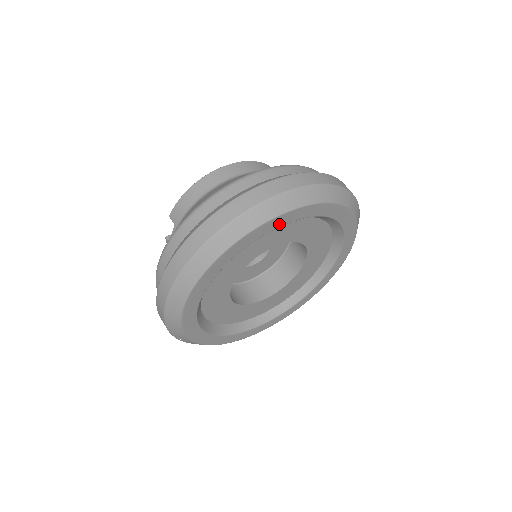
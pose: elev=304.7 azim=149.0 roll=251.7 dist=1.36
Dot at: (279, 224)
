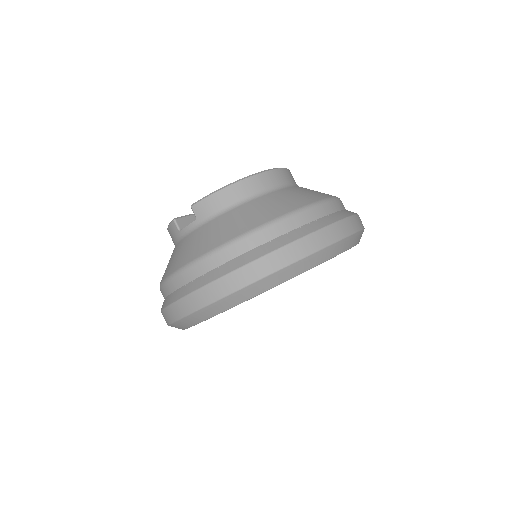
Dot at: occluded
